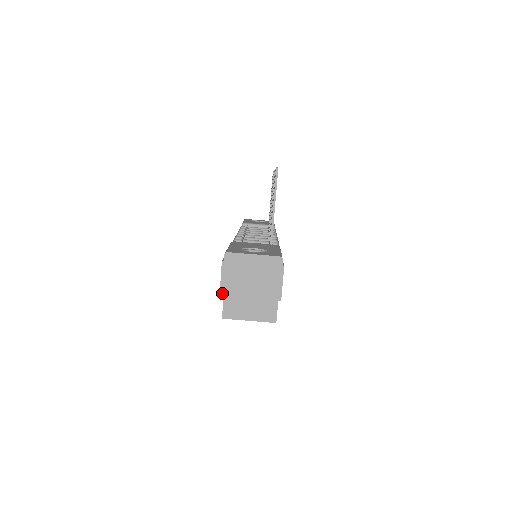
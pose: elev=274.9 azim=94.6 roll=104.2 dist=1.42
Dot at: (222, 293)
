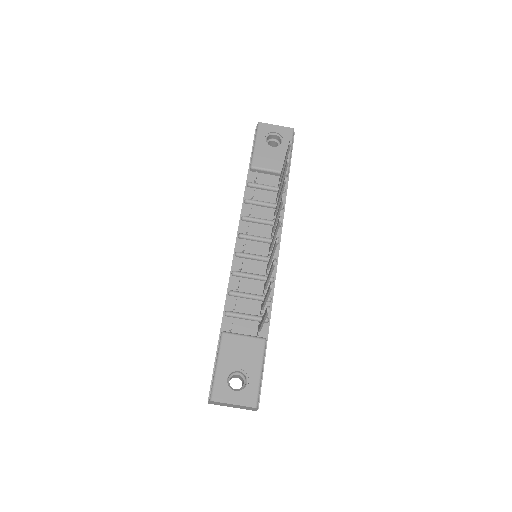
Dot at: occluded
